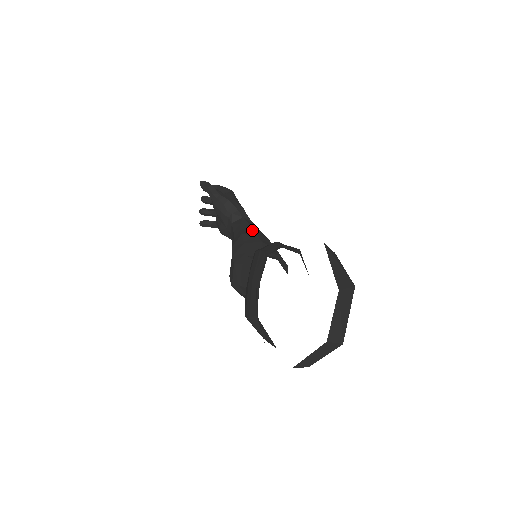
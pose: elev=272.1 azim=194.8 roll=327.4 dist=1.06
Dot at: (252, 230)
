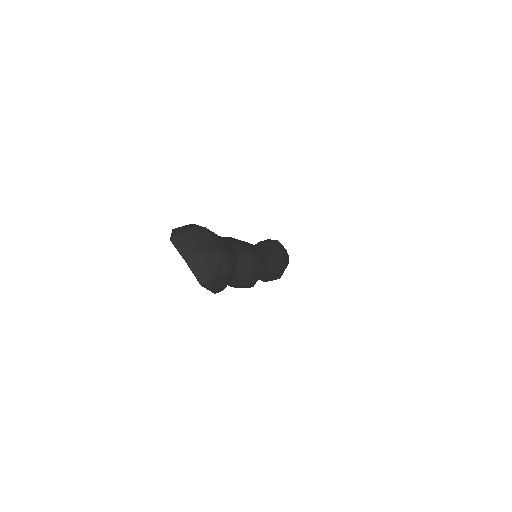
Dot at: occluded
